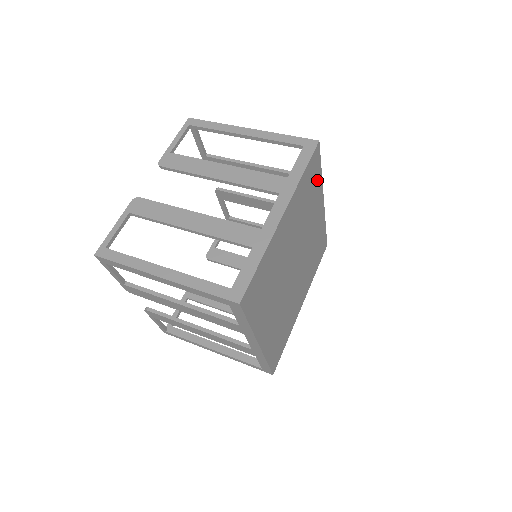
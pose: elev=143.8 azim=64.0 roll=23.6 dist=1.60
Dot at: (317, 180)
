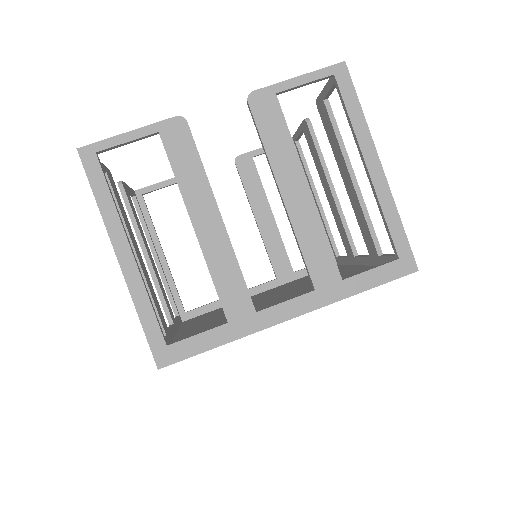
Dot at: occluded
